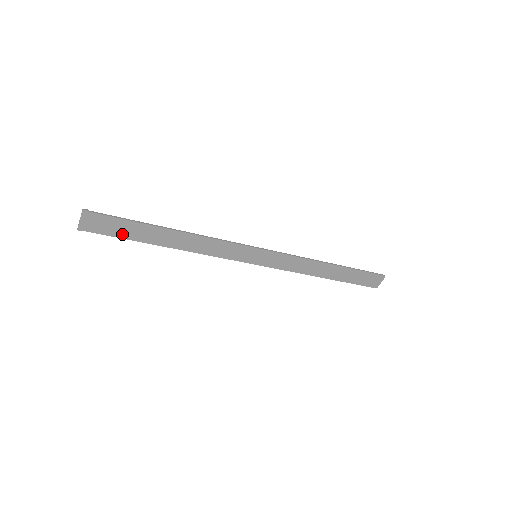
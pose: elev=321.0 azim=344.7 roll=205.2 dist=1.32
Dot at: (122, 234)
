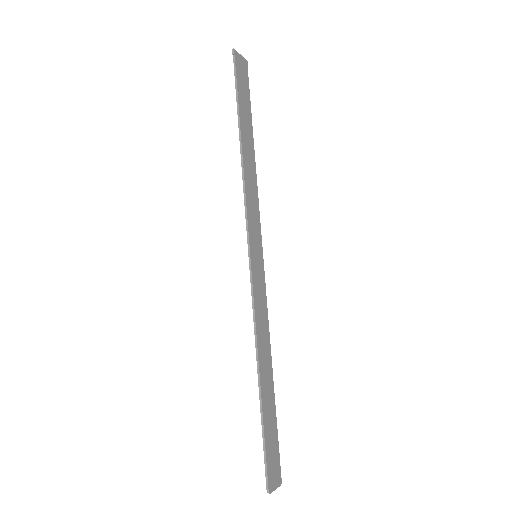
Dot at: (240, 93)
